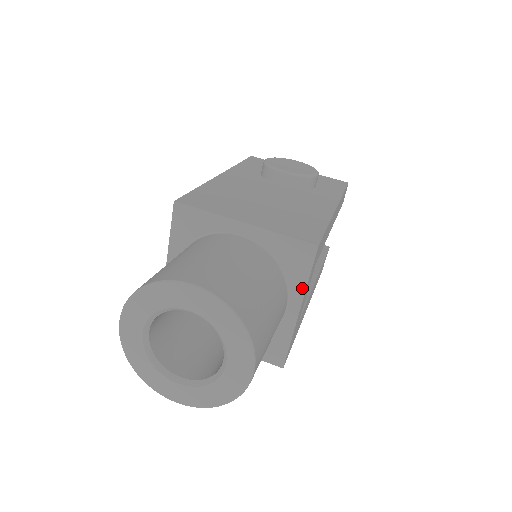
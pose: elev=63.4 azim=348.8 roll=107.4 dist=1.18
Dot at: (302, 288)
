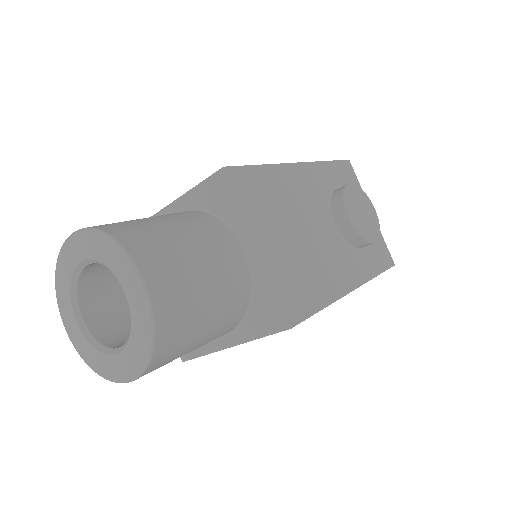
Dot at: (249, 337)
